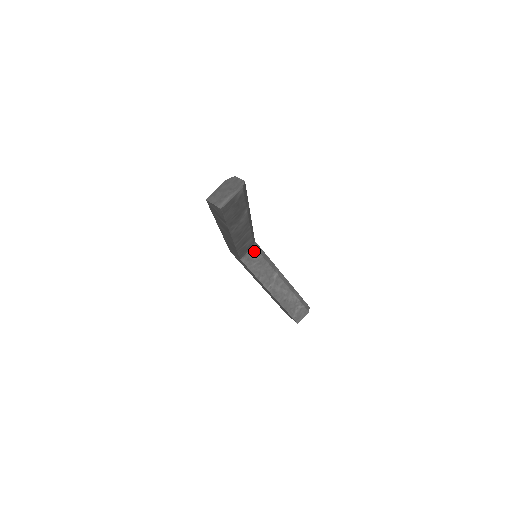
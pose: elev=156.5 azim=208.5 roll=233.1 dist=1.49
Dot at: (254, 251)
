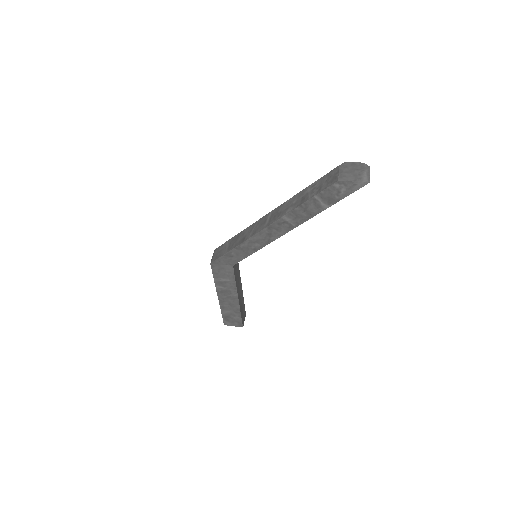
Dot at: occluded
